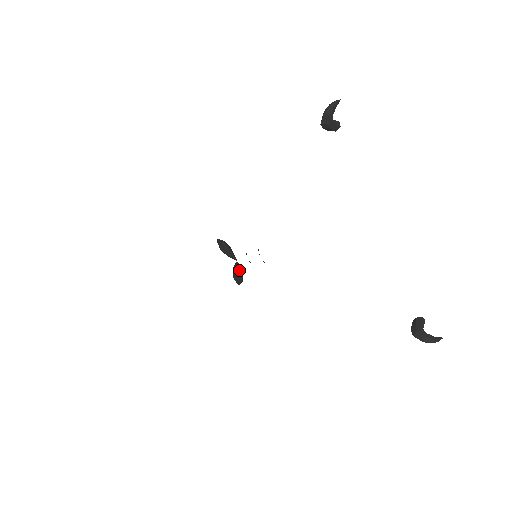
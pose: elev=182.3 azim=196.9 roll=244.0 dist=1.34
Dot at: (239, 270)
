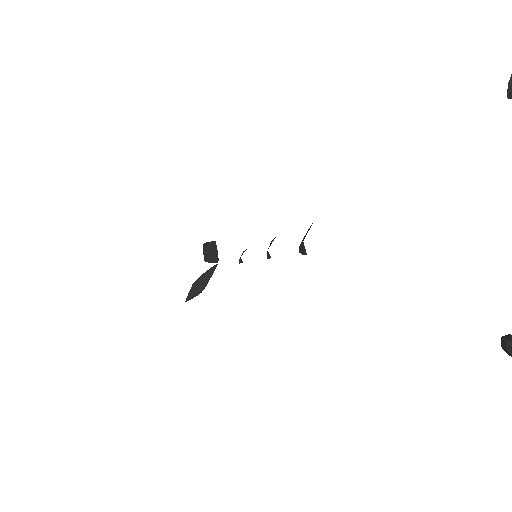
Dot at: (210, 275)
